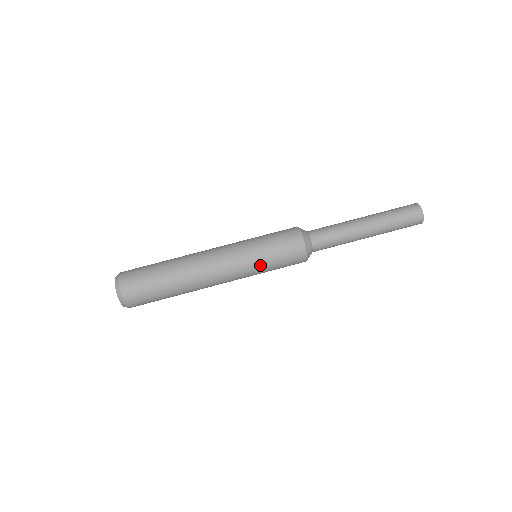
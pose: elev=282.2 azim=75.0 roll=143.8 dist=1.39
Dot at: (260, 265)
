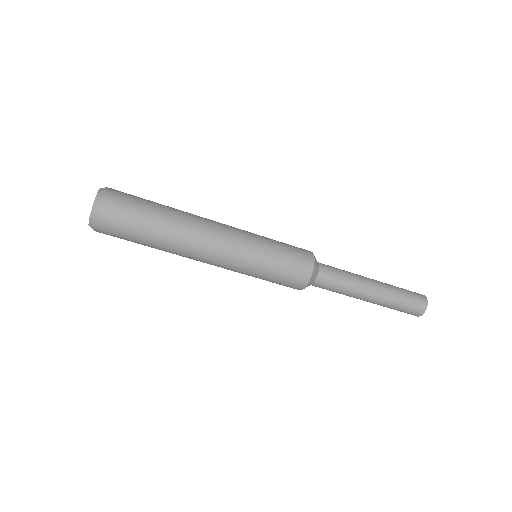
Dot at: occluded
